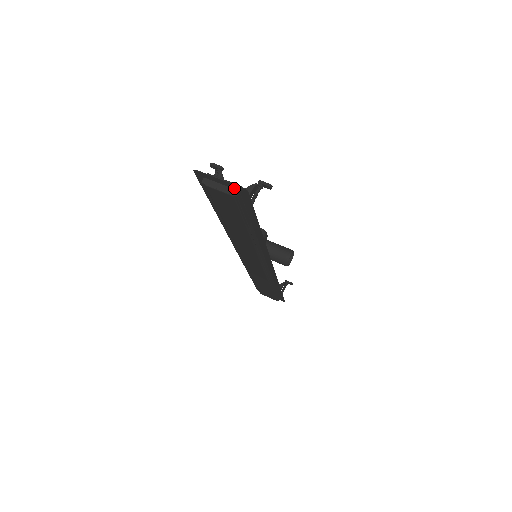
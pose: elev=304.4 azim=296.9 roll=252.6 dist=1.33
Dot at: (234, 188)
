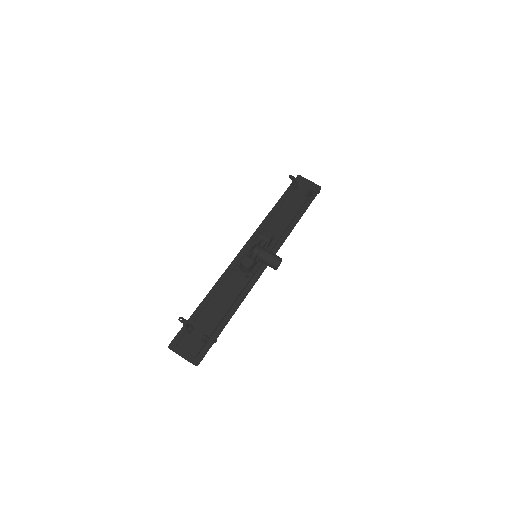
Dot at: (192, 358)
